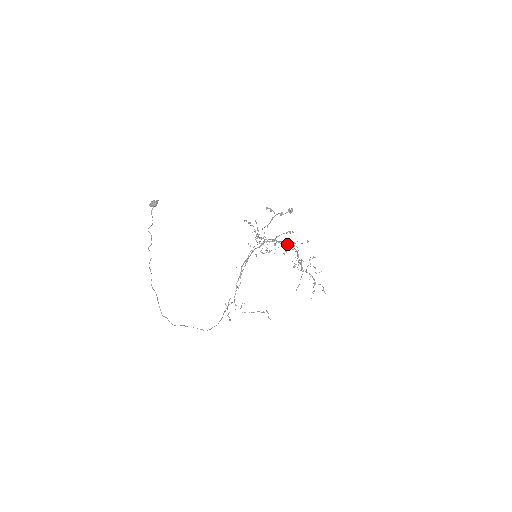
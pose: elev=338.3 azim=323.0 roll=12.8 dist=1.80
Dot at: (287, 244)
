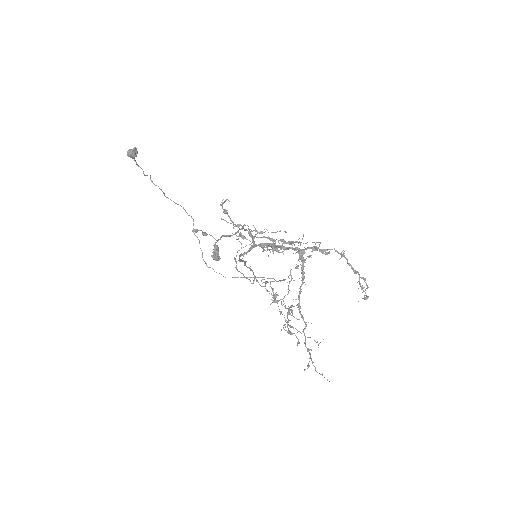
Dot at: (298, 253)
